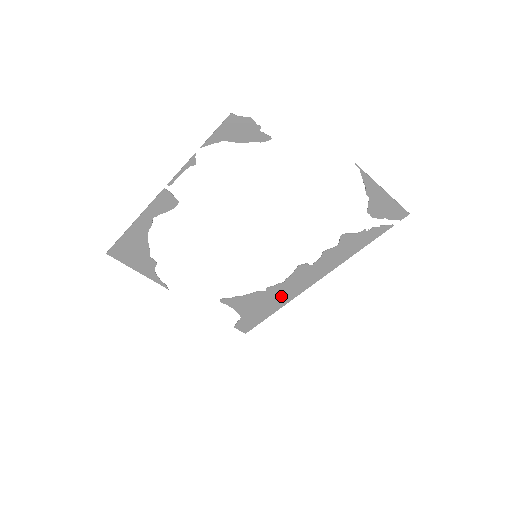
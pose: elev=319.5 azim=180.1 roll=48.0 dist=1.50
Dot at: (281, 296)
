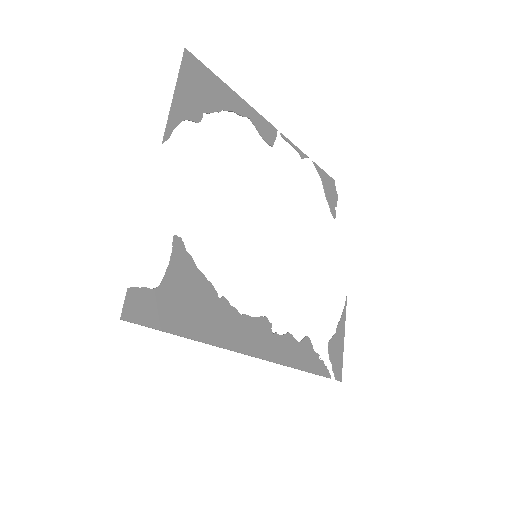
Dot at: (221, 327)
